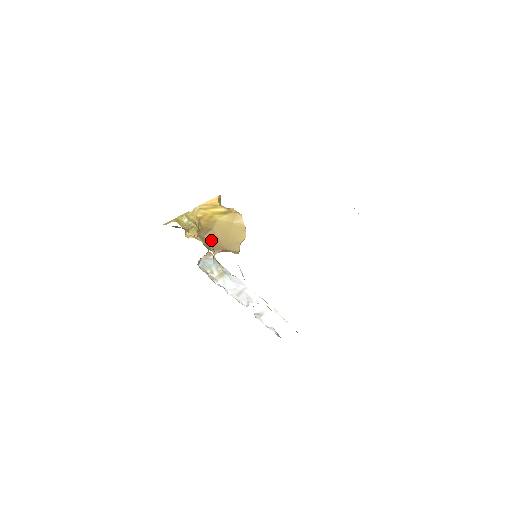
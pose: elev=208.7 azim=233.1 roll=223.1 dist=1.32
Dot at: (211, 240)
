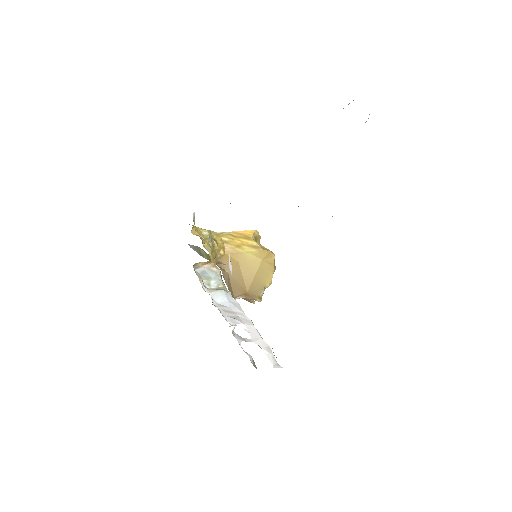
Dot at: (234, 279)
